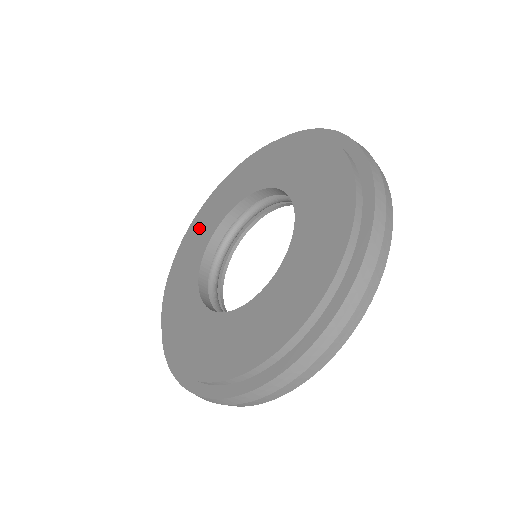
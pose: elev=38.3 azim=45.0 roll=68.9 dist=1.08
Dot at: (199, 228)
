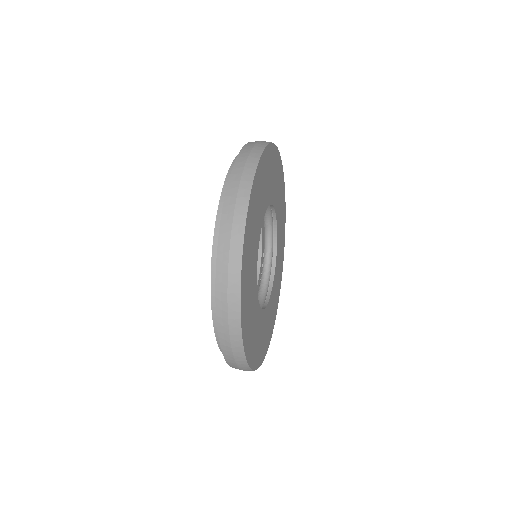
Dot at: occluded
